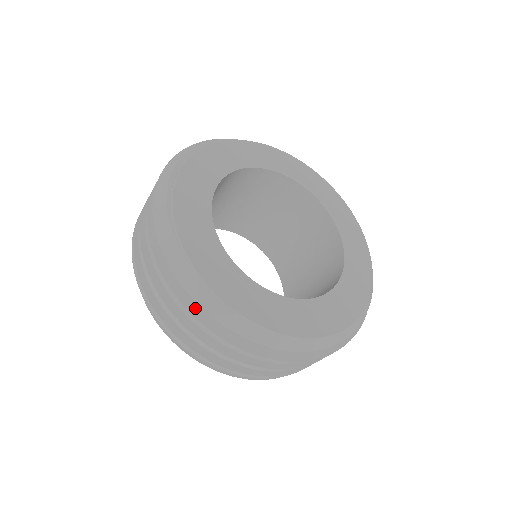
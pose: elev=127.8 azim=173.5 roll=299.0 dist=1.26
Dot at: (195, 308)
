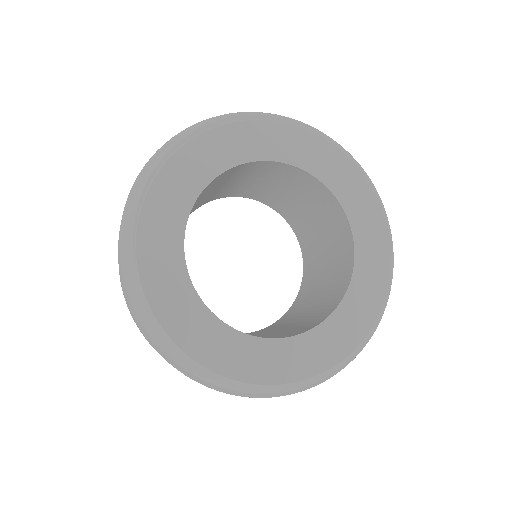
Dot at: occluded
